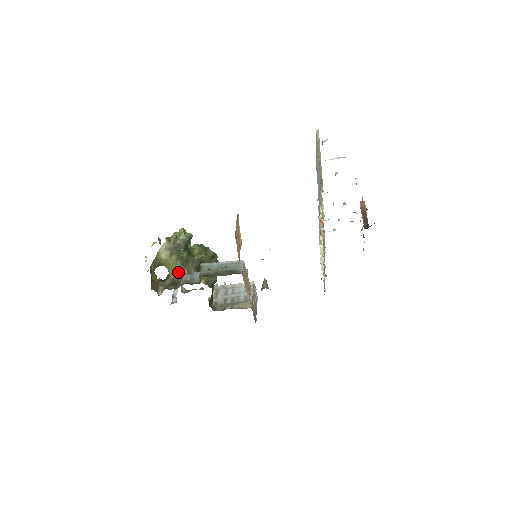
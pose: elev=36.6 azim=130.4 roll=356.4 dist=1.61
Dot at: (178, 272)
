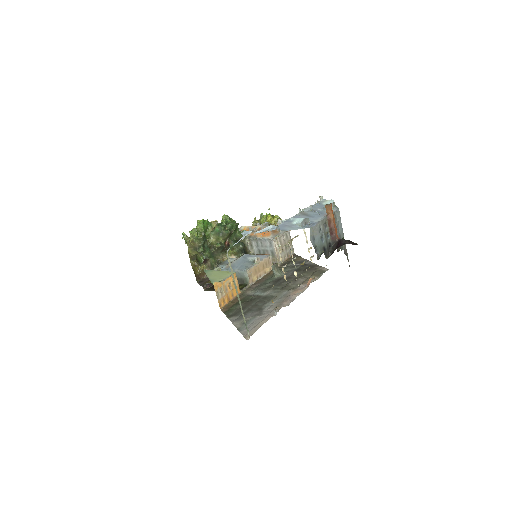
Dot at: (211, 260)
